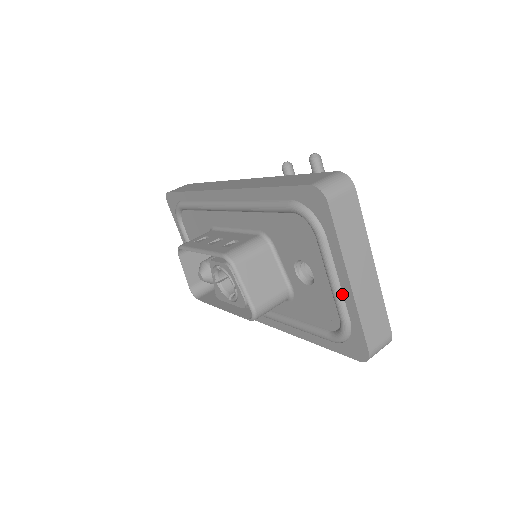
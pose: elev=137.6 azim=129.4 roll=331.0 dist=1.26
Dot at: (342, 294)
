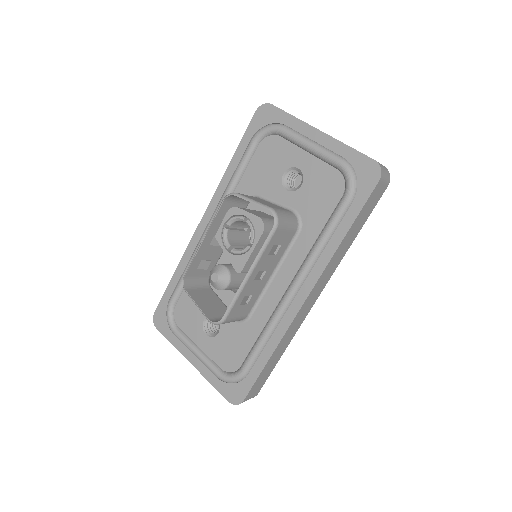
Dot at: (323, 147)
